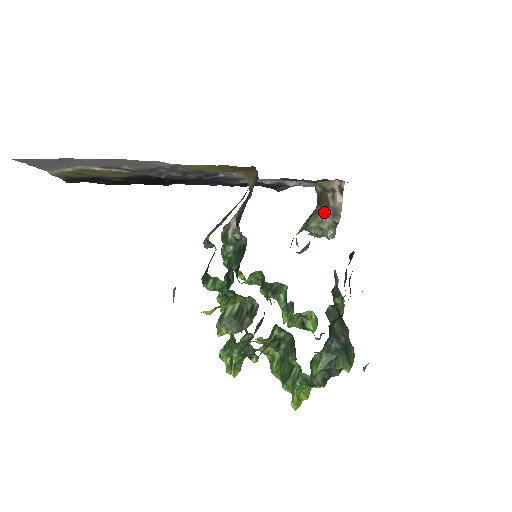
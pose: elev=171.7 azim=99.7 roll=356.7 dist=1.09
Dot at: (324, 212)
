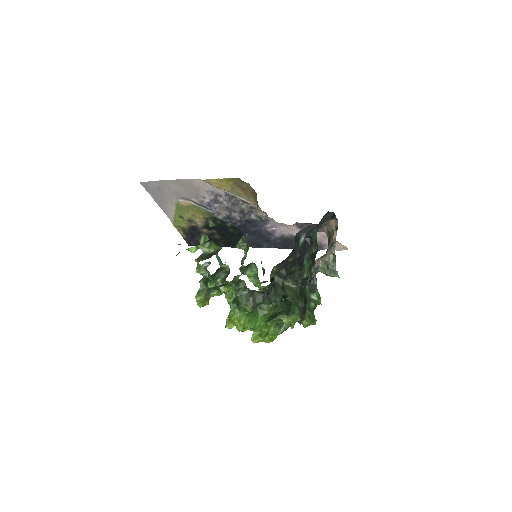
Dot at: (327, 249)
